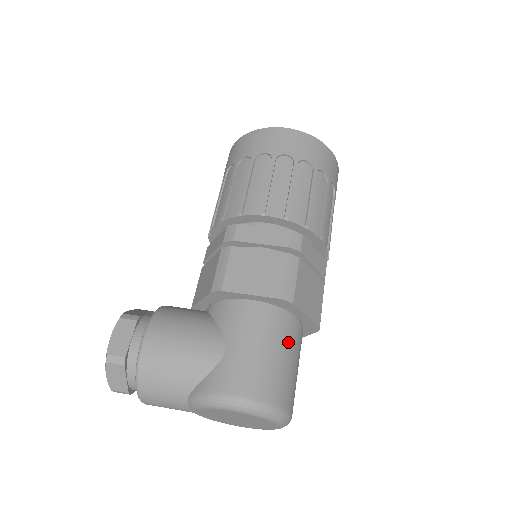
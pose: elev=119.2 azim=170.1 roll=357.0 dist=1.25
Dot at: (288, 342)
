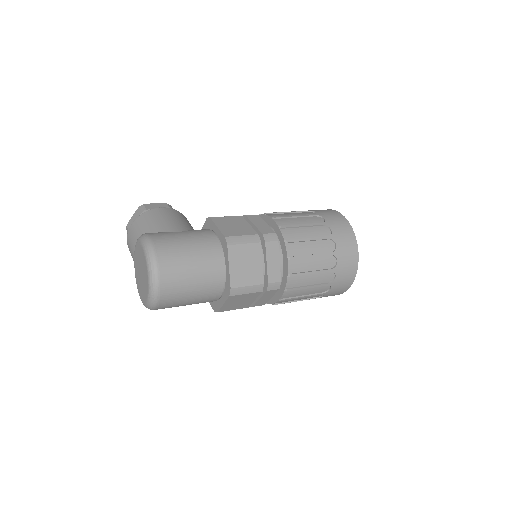
Dot at: (204, 262)
